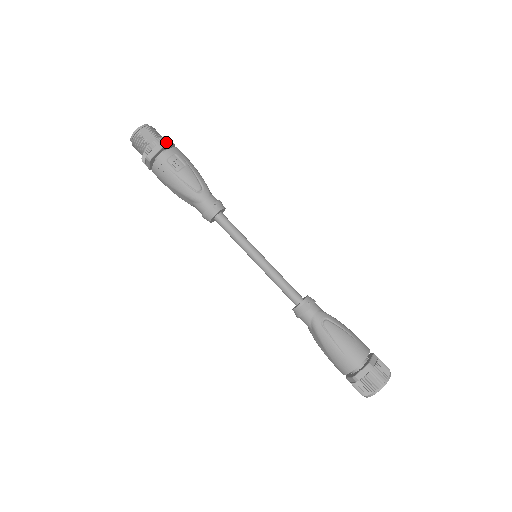
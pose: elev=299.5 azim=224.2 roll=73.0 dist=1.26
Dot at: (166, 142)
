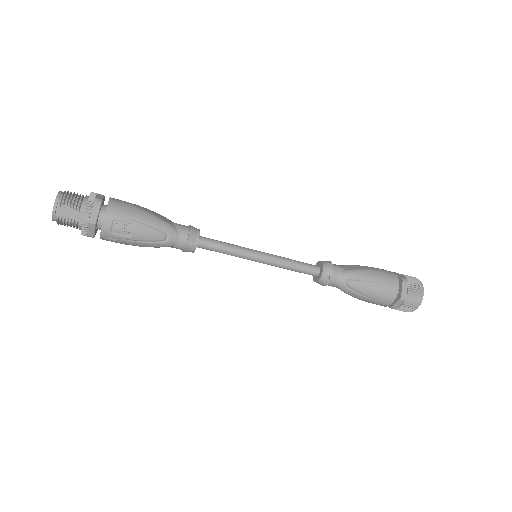
Dot at: (94, 210)
